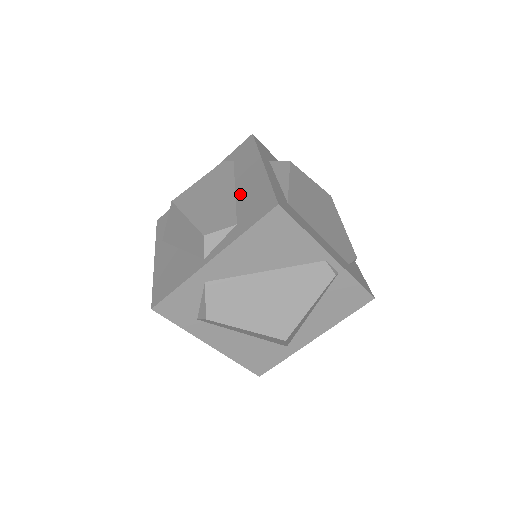
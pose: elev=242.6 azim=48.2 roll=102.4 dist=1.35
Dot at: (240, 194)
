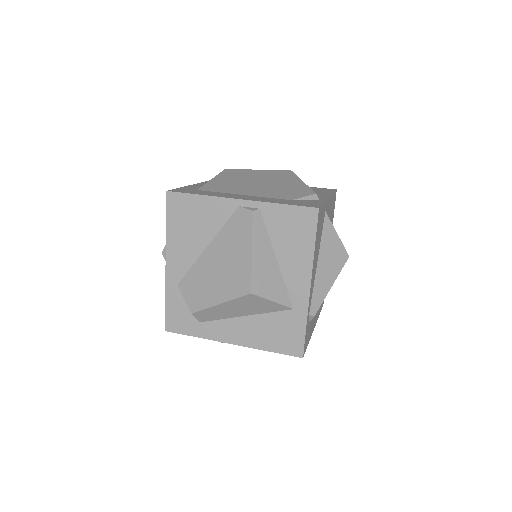
Dot at: occluded
